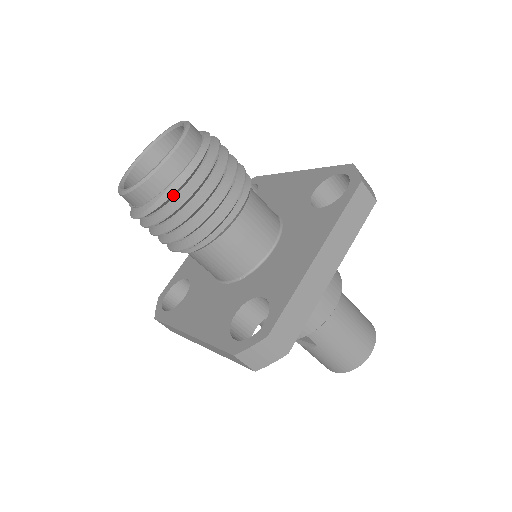
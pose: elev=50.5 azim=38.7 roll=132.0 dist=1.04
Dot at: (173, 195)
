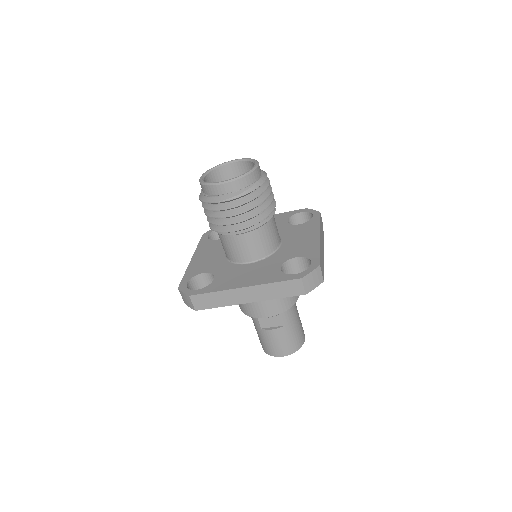
Dot at: (258, 187)
